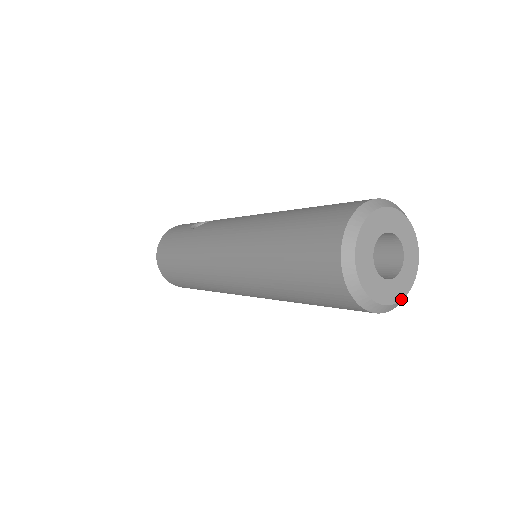
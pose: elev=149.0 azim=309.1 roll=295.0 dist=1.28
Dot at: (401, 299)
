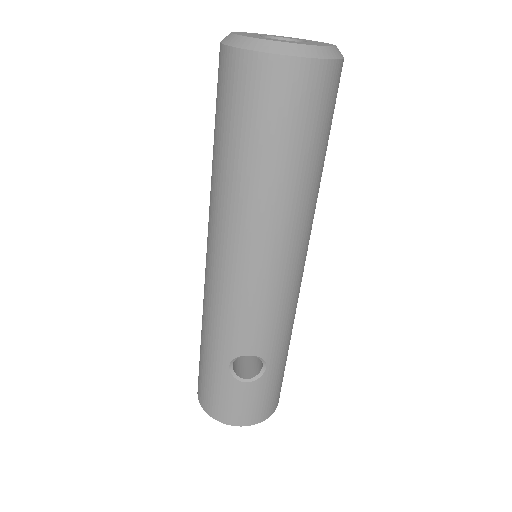
Dot at: (295, 44)
